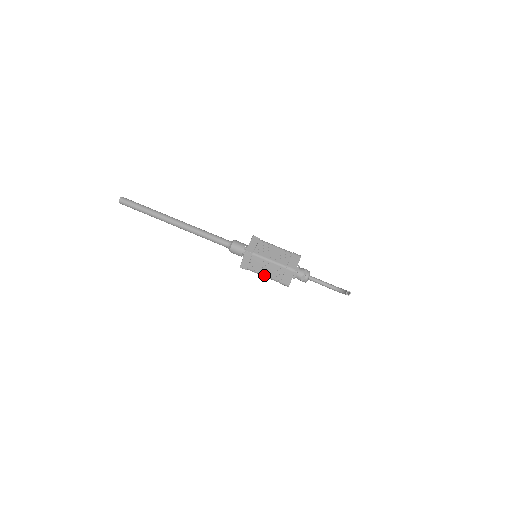
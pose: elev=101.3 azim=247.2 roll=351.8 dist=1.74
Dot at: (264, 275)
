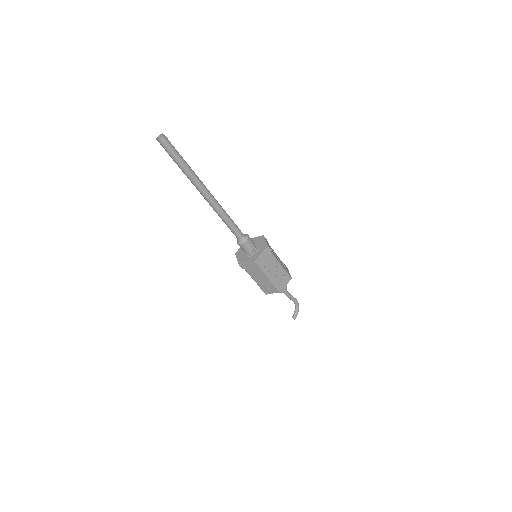
Dot at: occluded
